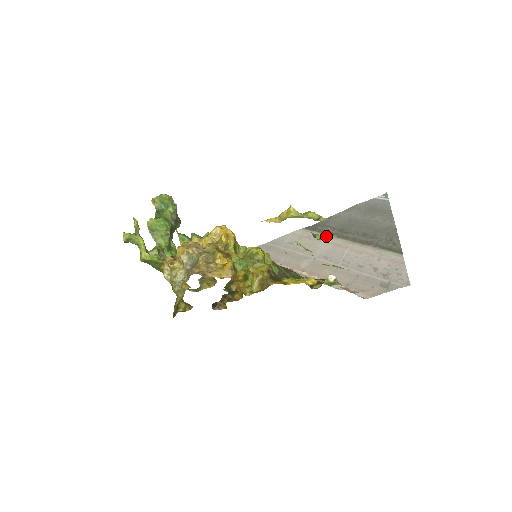
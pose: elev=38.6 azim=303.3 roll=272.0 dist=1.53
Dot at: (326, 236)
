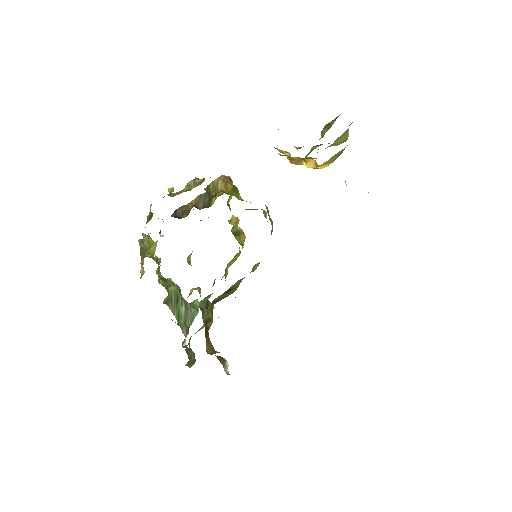
Dot at: occluded
